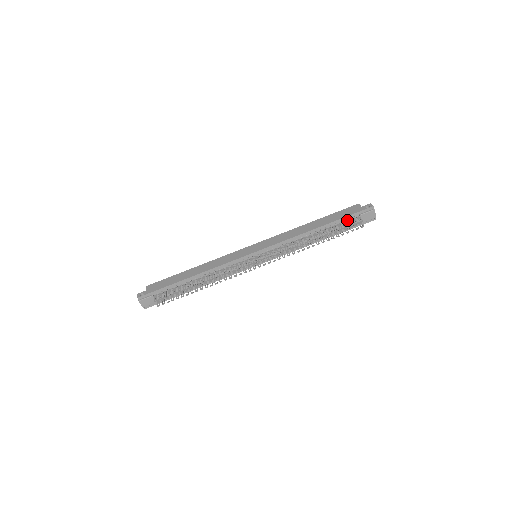
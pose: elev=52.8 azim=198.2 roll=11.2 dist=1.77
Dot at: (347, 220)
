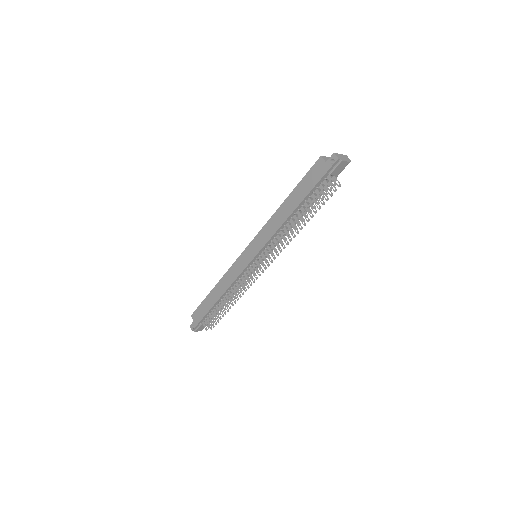
Dot at: (319, 186)
